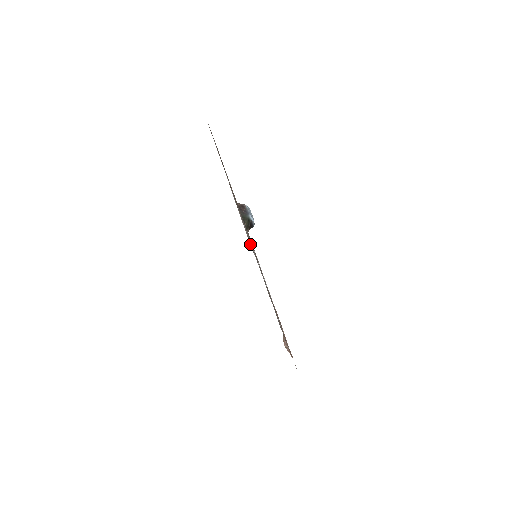
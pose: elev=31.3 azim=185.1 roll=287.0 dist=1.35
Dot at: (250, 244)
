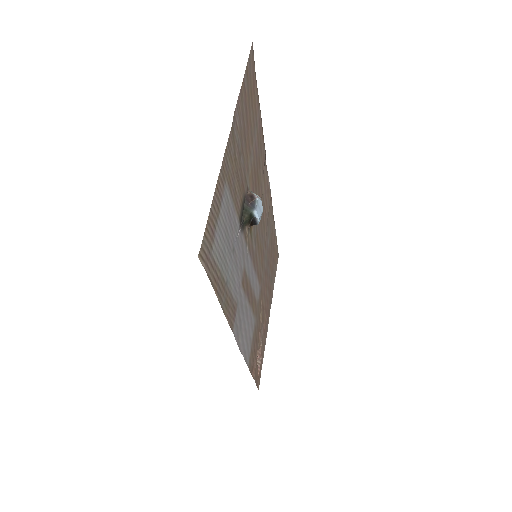
Dot at: (203, 250)
